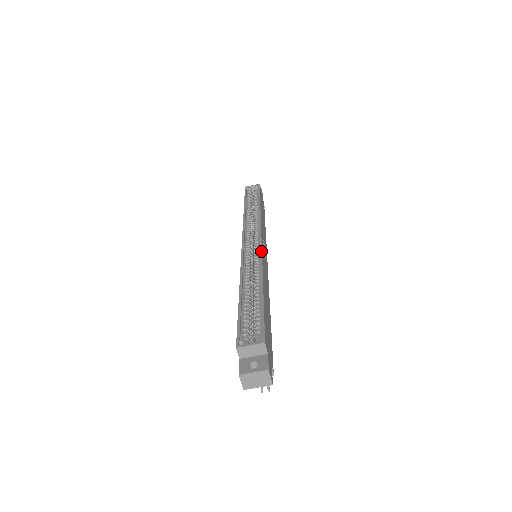
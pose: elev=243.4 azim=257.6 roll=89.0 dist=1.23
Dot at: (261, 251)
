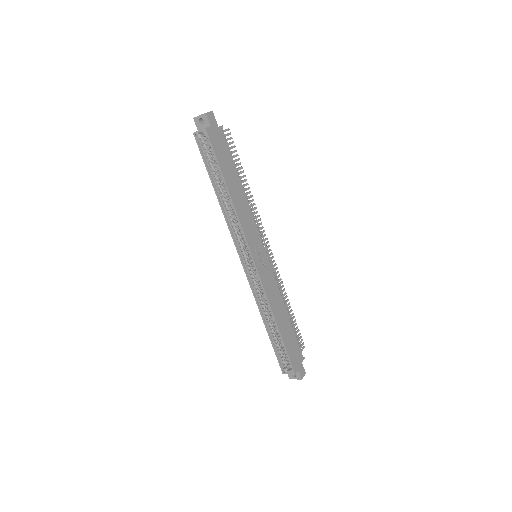
Dot at: (262, 285)
